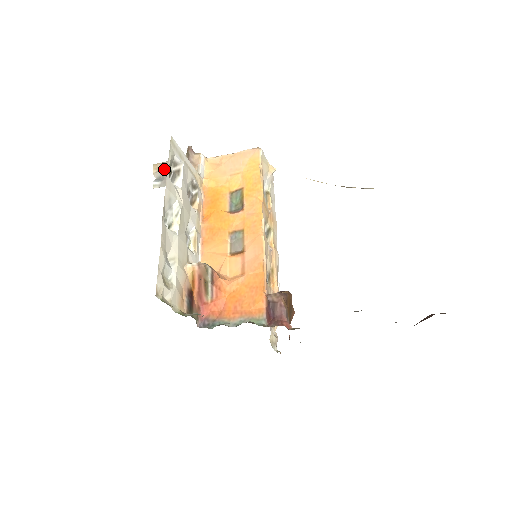
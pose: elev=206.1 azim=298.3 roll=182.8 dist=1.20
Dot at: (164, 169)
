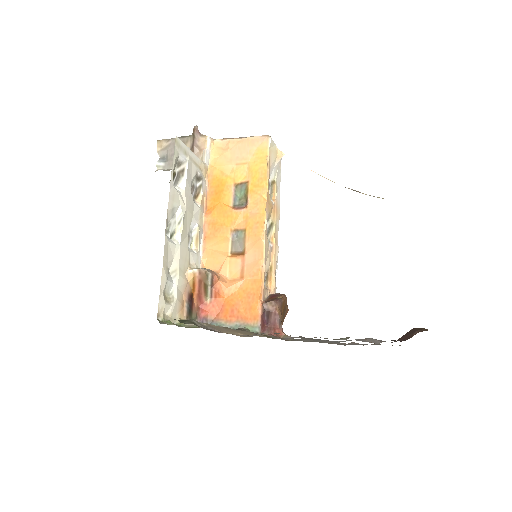
Dot at: (168, 148)
